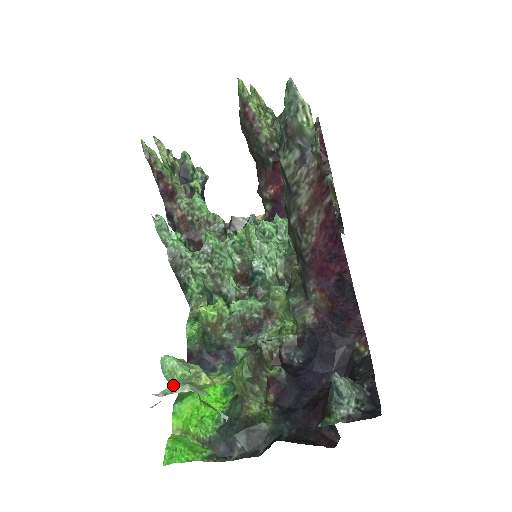
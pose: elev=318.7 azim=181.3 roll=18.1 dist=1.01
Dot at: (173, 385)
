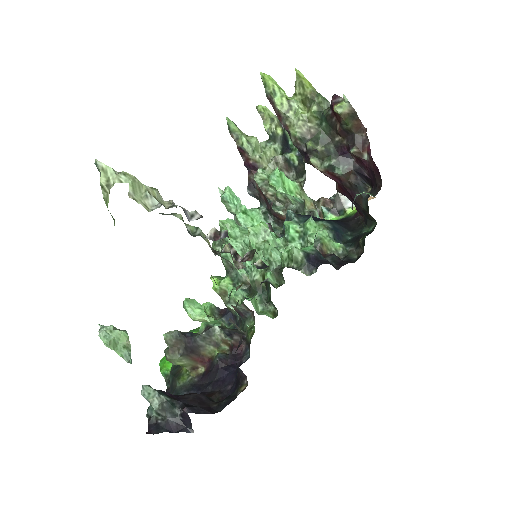
Dot at: (105, 326)
